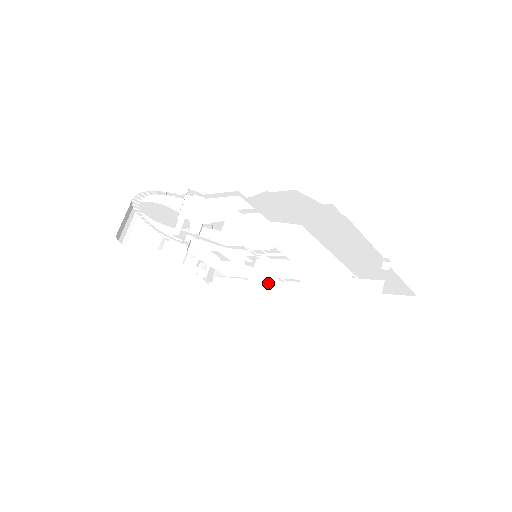
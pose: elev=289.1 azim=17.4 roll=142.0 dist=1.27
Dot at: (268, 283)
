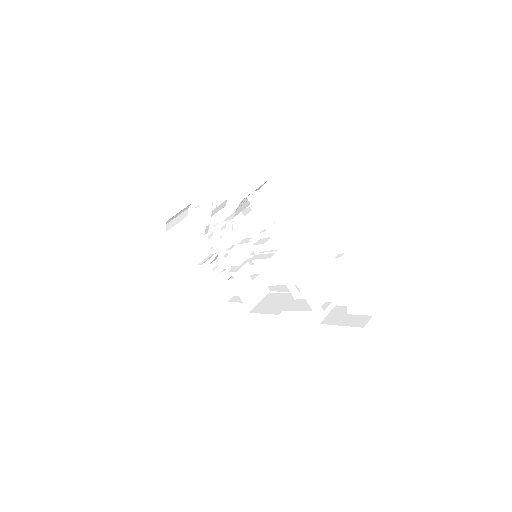
Dot at: (261, 290)
